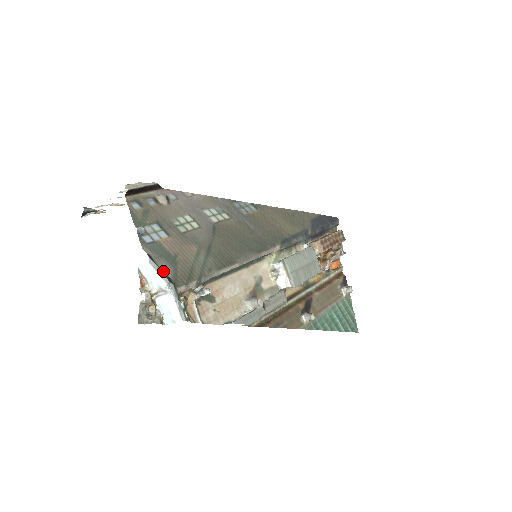
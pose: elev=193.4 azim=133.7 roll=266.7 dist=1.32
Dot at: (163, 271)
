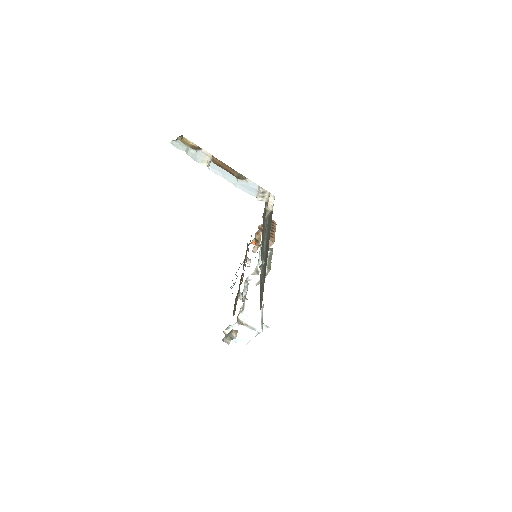
Dot at: occluded
